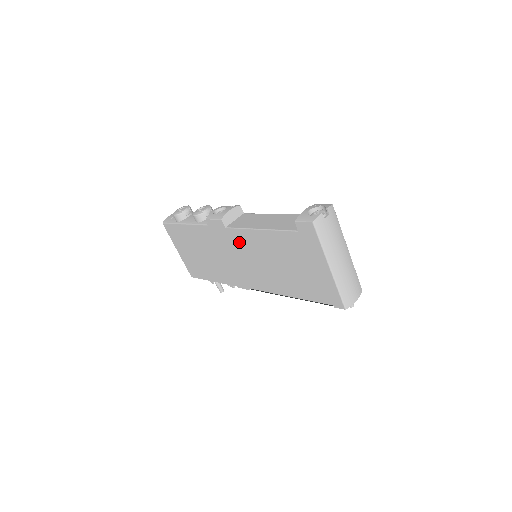
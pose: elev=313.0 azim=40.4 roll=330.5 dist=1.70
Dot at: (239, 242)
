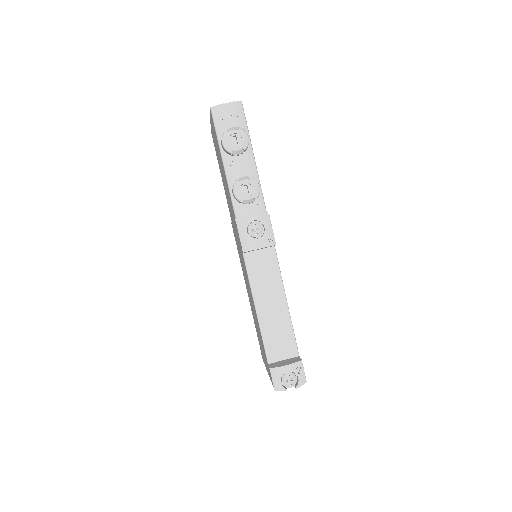
Dot at: (244, 265)
